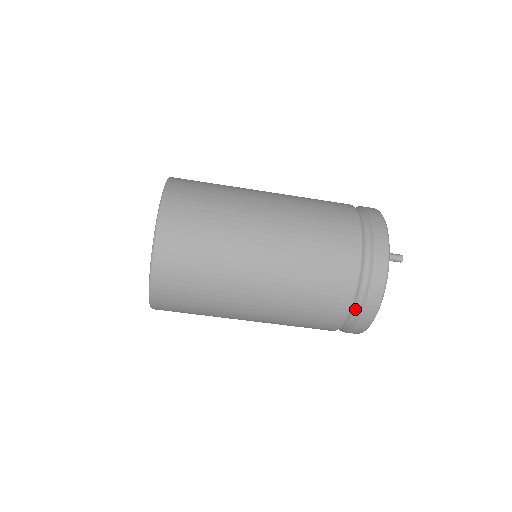
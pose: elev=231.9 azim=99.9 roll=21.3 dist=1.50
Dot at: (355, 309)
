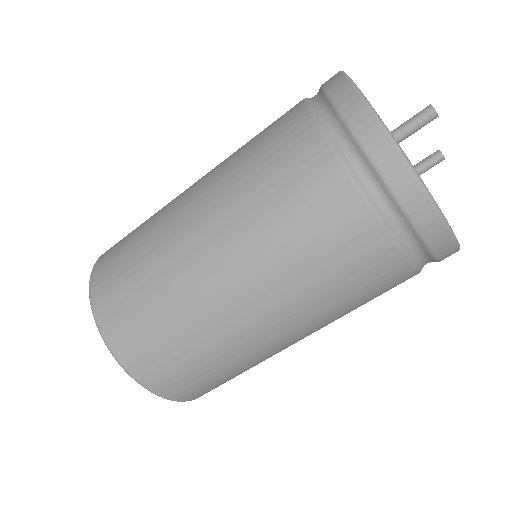
Dot at: (413, 249)
